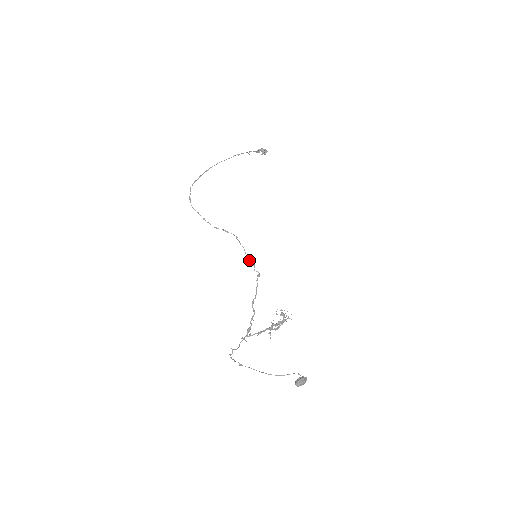
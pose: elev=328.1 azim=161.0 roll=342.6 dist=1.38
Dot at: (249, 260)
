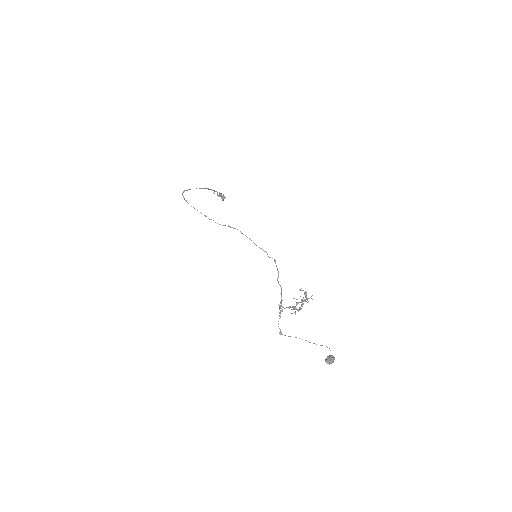
Dot at: occluded
